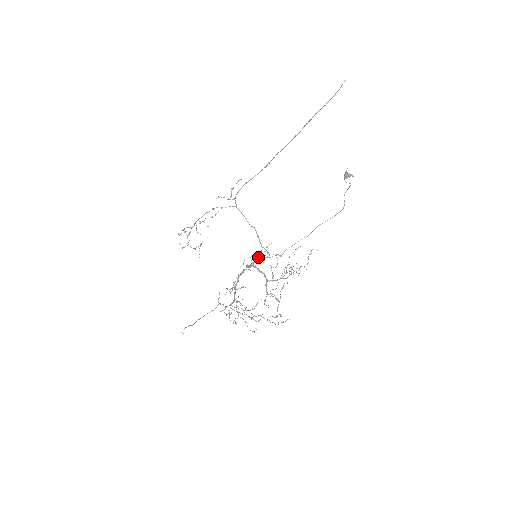
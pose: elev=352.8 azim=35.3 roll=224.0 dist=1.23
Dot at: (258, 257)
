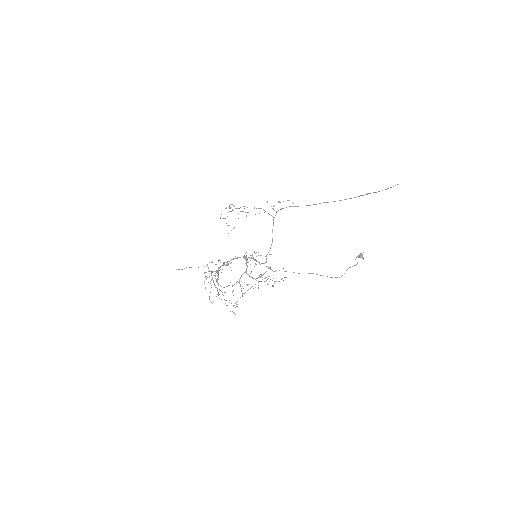
Dot at: occluded
